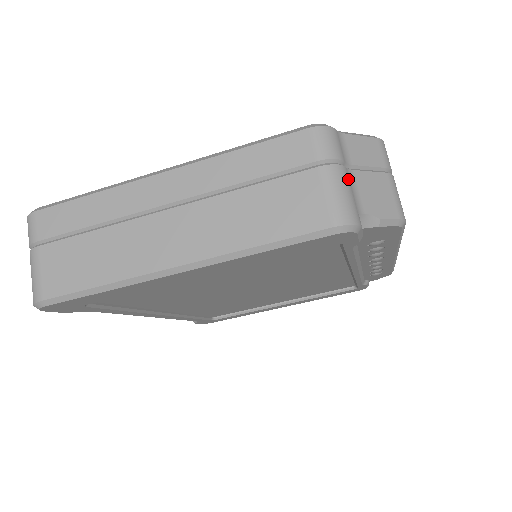
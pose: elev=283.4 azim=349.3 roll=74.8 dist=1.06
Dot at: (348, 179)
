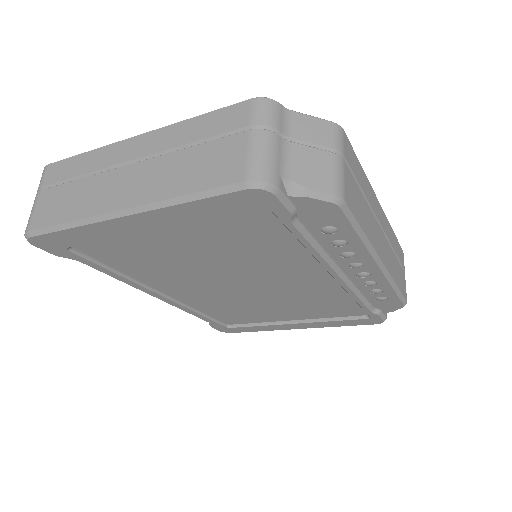
Dot at: (278, 145)
